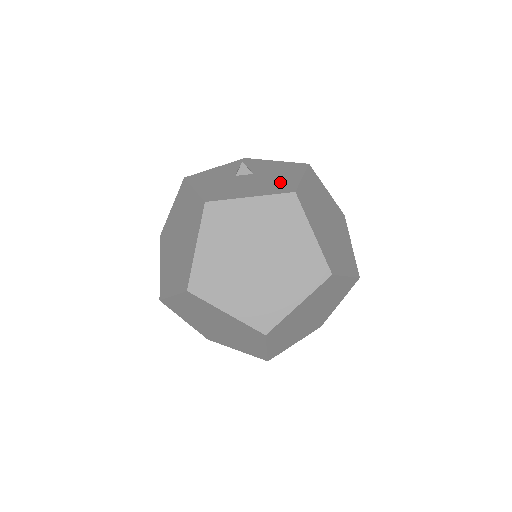
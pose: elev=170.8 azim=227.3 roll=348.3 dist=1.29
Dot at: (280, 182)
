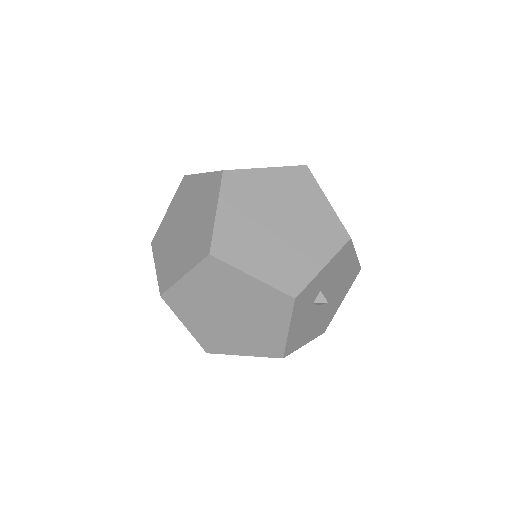
Dot at: occluded
